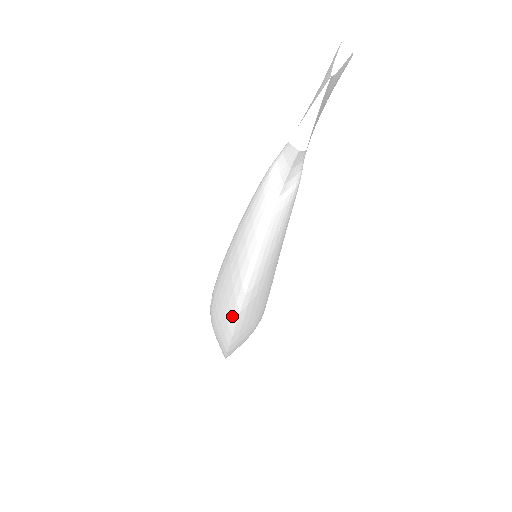
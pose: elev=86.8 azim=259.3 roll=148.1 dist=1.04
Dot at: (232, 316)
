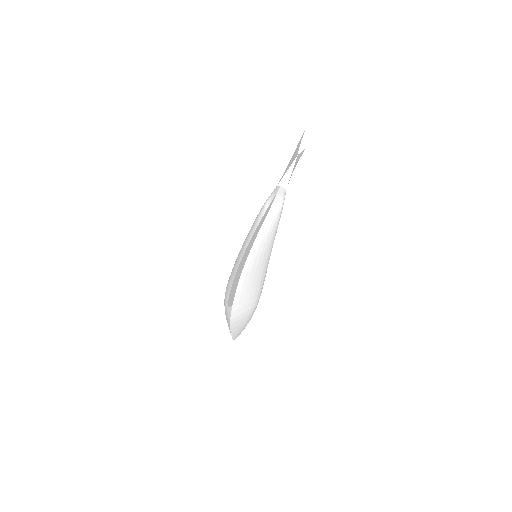
Dot at: occluded
